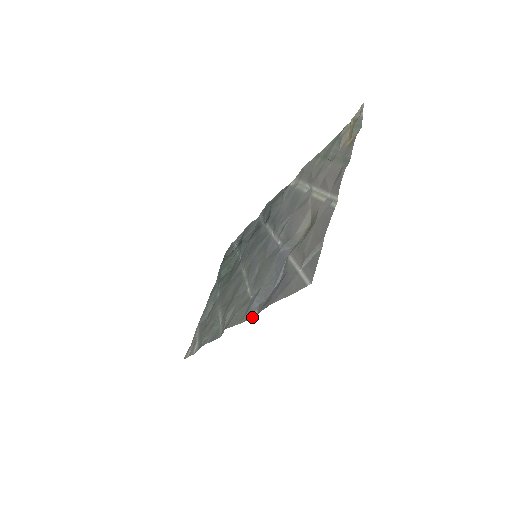
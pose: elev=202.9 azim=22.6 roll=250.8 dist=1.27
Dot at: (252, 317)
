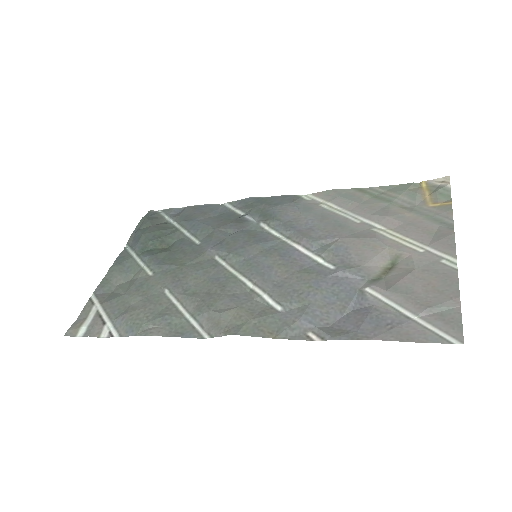
Dot at: (306, 339)
